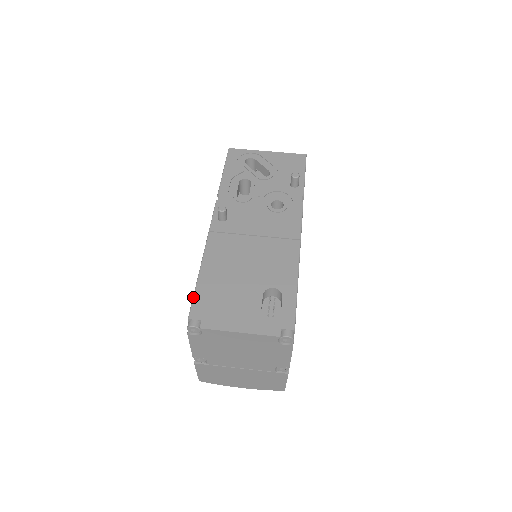
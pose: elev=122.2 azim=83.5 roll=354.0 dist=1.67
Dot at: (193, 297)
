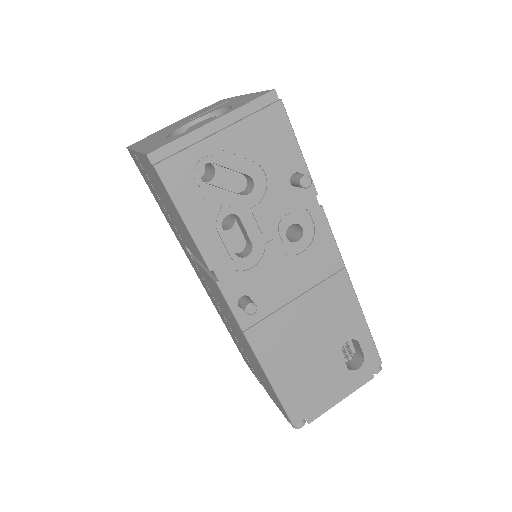
Dot at: (283, 407)
